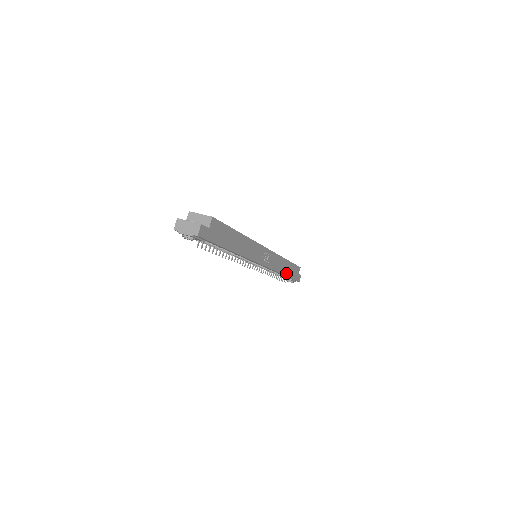
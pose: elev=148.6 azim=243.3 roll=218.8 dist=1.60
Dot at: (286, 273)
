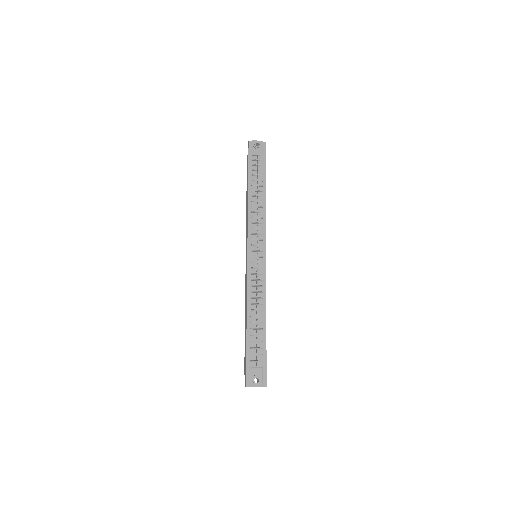
Dot at: (265, 327)
